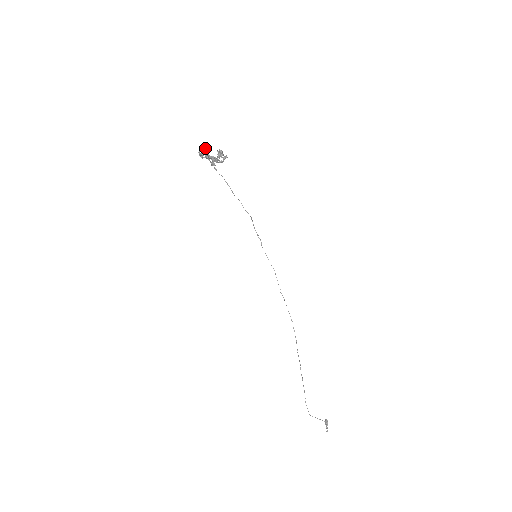
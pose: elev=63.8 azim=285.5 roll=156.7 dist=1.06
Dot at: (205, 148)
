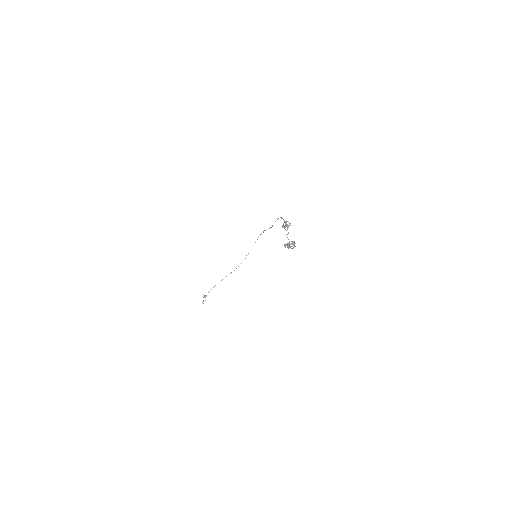
Dot at: occluded
